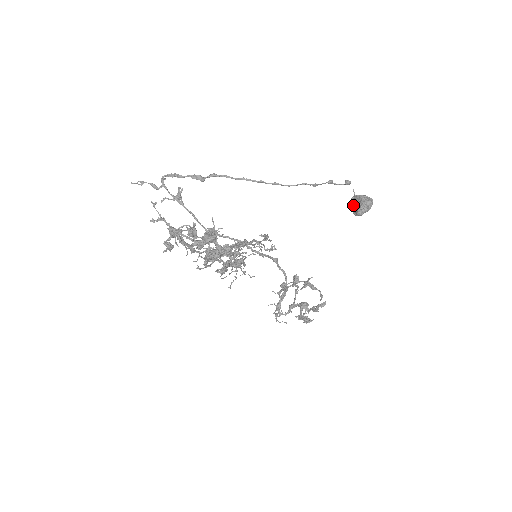
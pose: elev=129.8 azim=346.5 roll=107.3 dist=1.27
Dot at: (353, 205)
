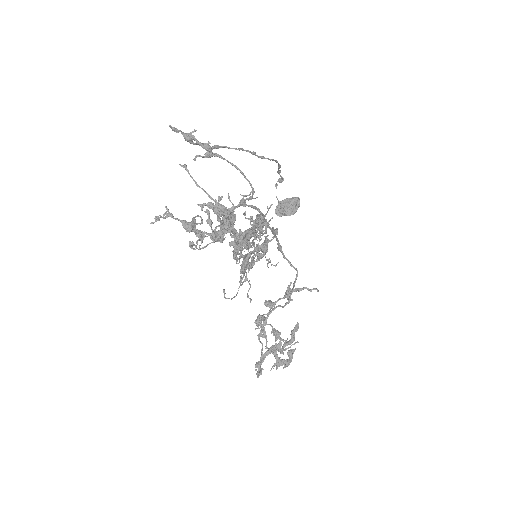
Dot at: (285, 207)
